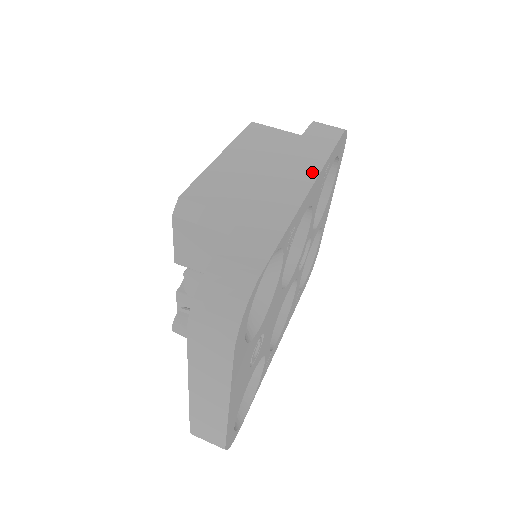
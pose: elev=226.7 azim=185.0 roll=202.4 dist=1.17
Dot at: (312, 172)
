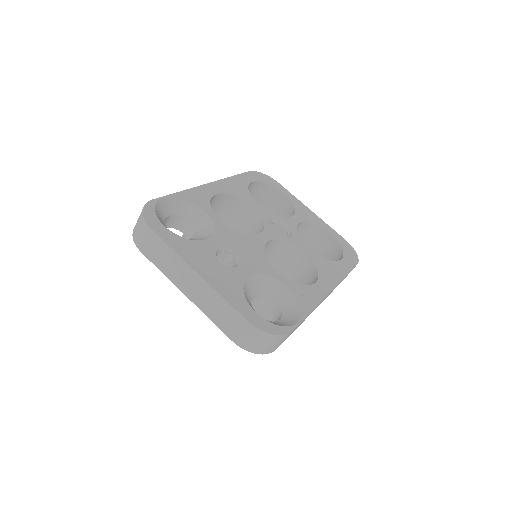
Dot at: occluded
